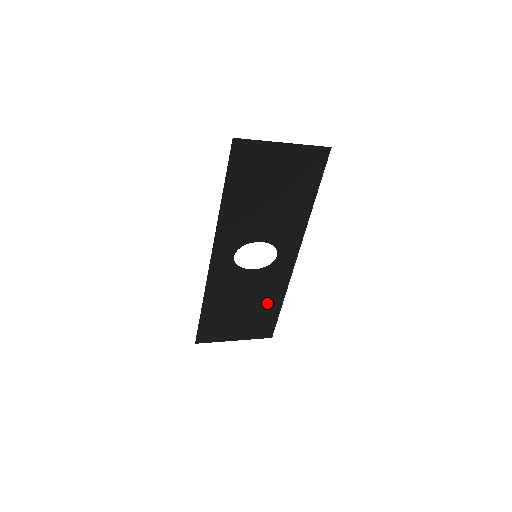
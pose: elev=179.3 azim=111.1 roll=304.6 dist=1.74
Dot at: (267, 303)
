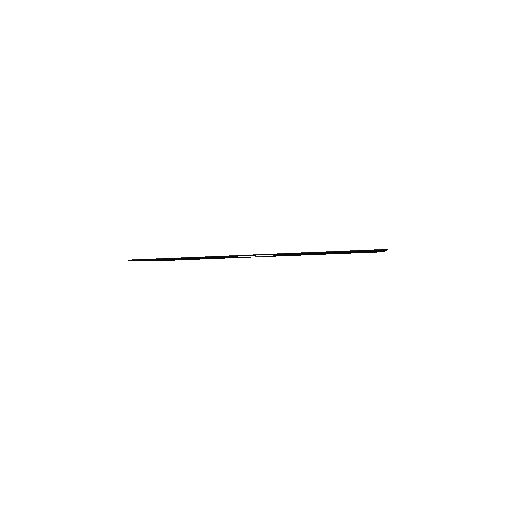
Dot at: occluded
